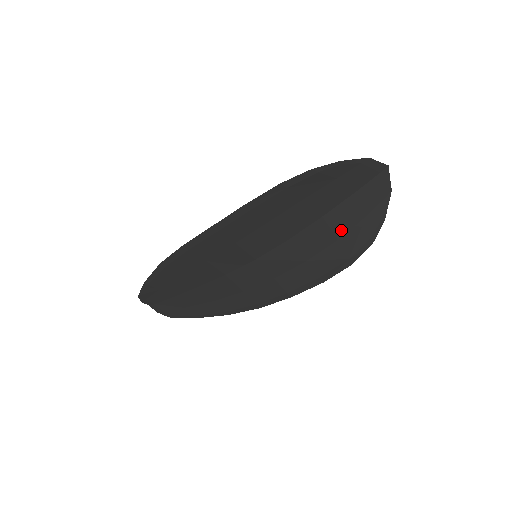
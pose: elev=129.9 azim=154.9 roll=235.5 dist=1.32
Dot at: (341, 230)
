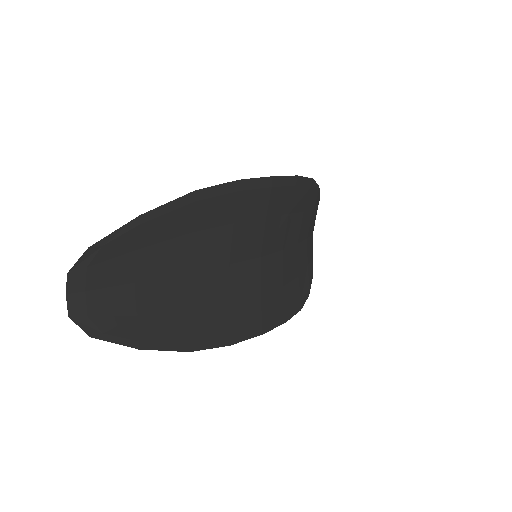
Dot at: (300, 267)
